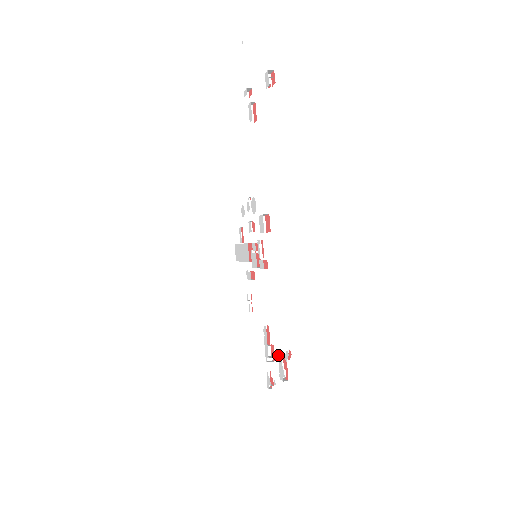
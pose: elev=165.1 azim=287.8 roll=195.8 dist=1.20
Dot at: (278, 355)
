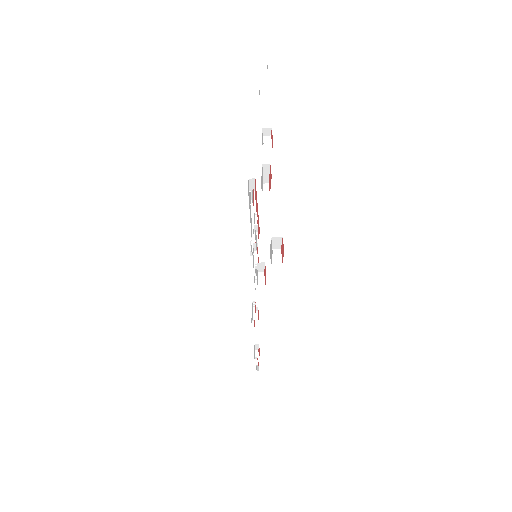
Dot at: (254, 345)
